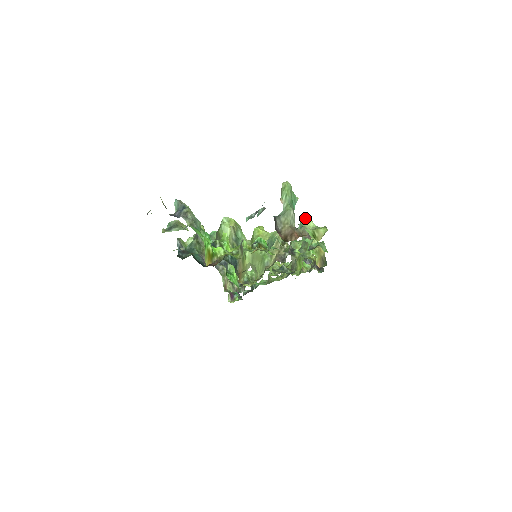
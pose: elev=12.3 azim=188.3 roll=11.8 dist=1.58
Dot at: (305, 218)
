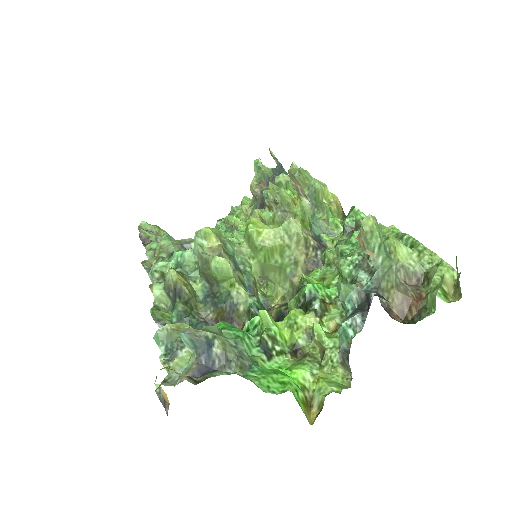
Dot at: (385, 240)
